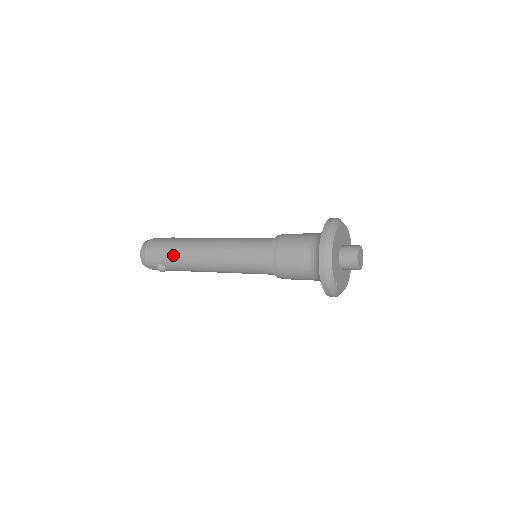
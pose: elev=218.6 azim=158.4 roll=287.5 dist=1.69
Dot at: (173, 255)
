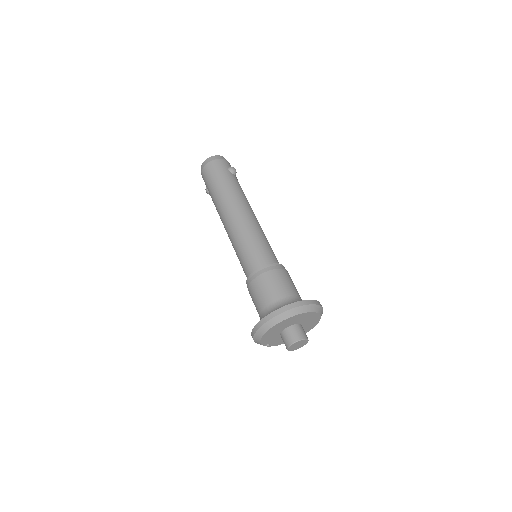
Dot at: (212, 196)
